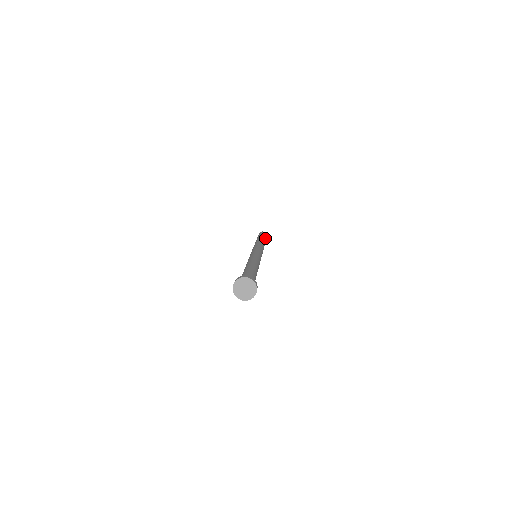
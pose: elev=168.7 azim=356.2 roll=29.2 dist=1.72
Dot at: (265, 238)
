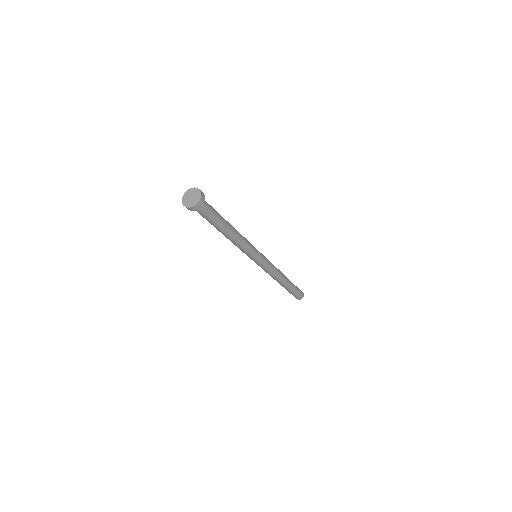
Dot at: occluded
